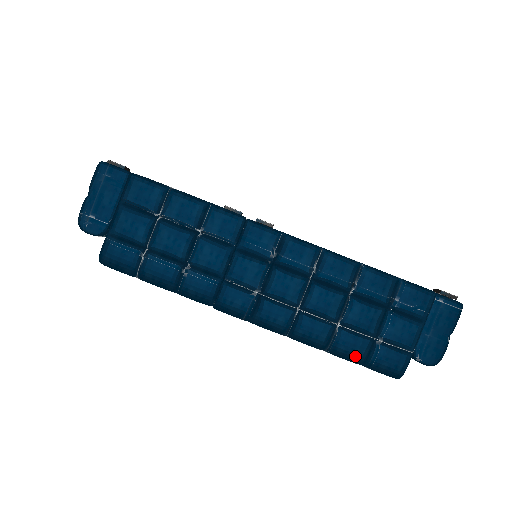
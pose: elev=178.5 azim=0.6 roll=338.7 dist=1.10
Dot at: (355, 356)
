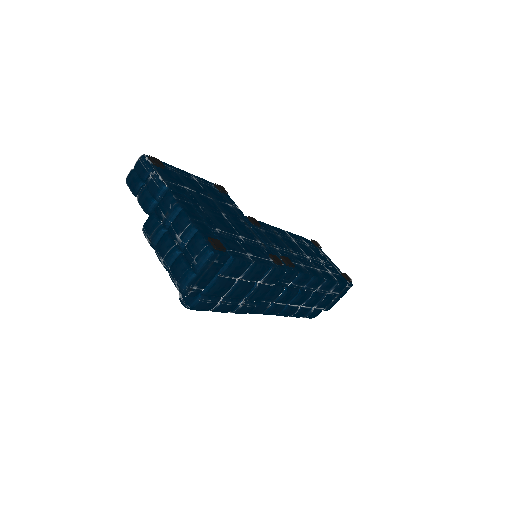
Dot at: occluded
